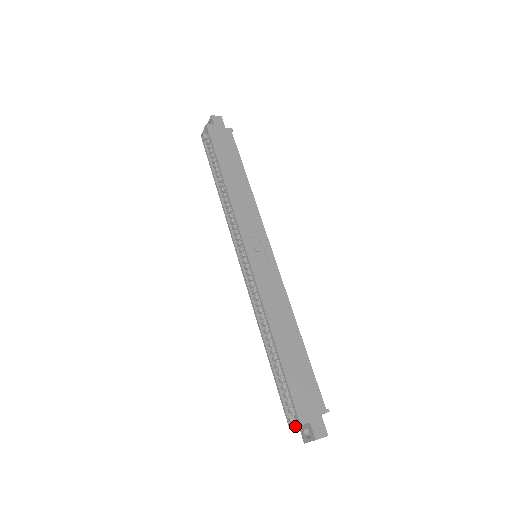
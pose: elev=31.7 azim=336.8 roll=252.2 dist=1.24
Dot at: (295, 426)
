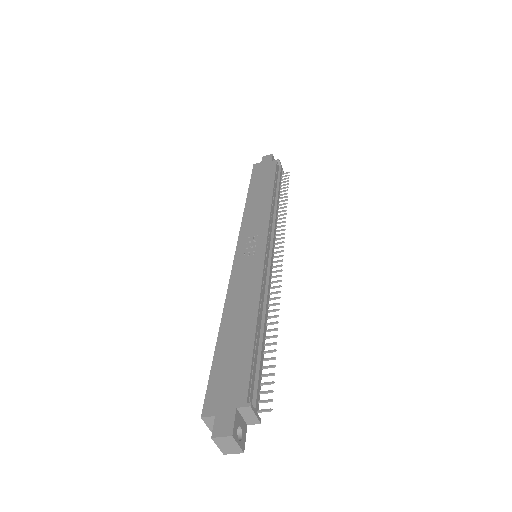
Dot at: (206, 423)
